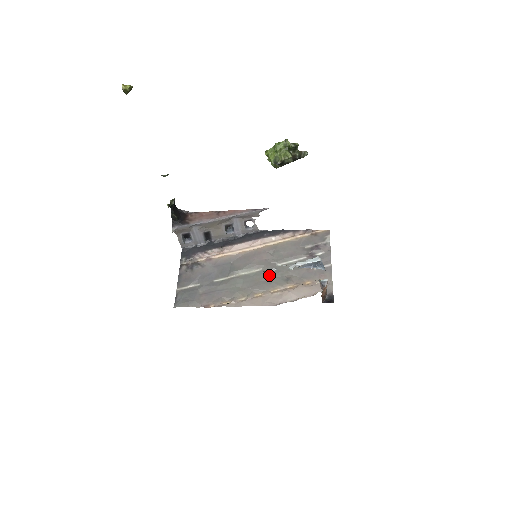
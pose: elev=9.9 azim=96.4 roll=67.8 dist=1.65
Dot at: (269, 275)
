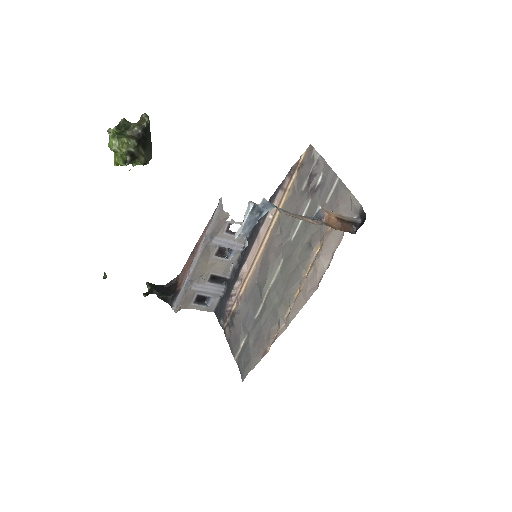
Dot at: (291, 259)
